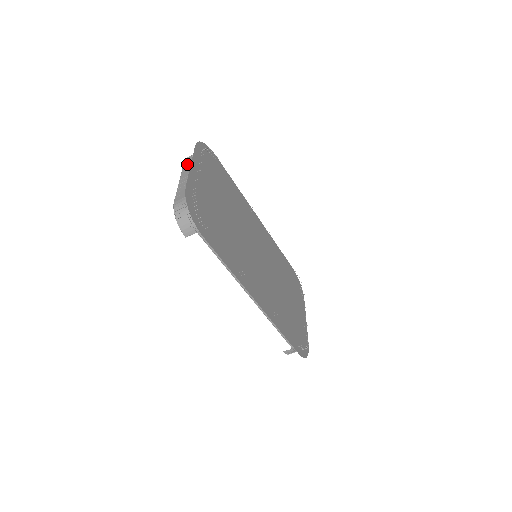
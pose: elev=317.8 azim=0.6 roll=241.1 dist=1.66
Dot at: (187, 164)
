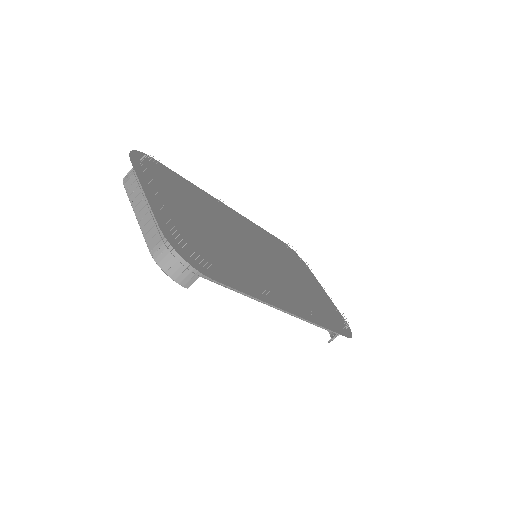
Dot at: (131, 189)
